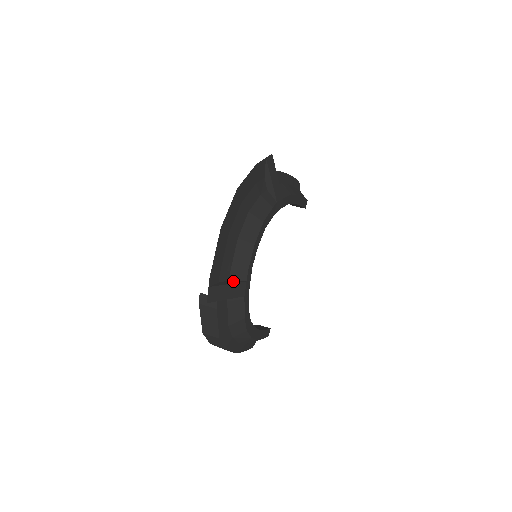
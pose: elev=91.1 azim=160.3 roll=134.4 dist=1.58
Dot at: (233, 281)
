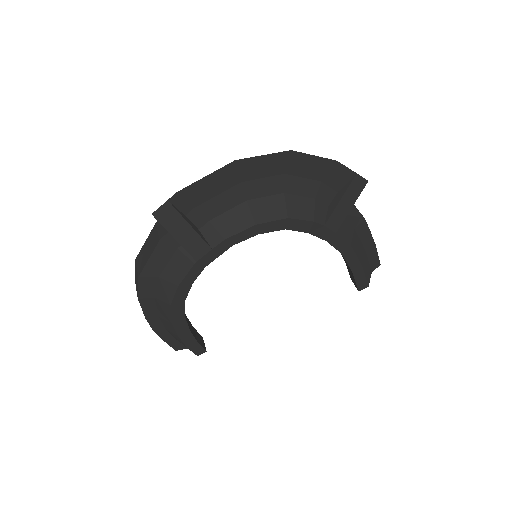
Dot at: (201, 233)
